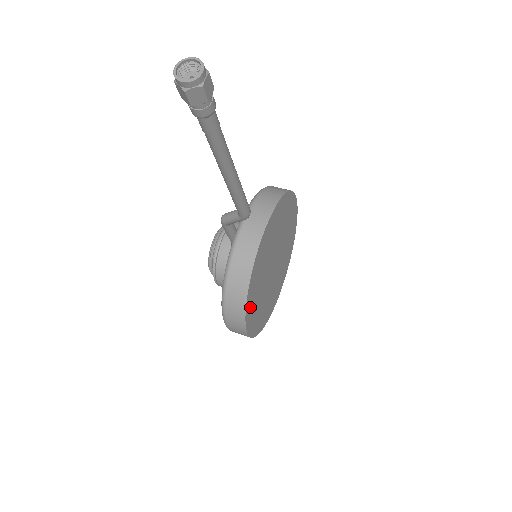
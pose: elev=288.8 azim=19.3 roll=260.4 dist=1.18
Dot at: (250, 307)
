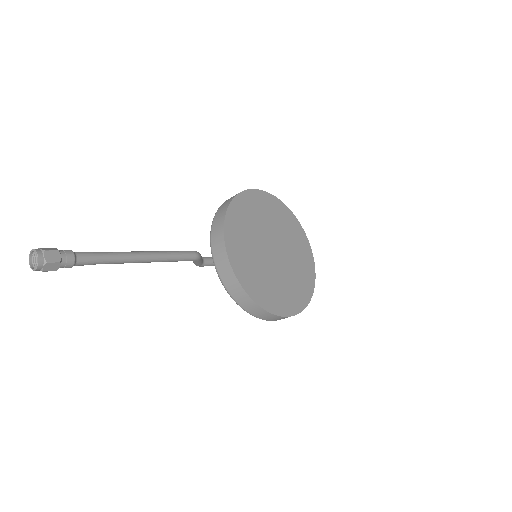
Dot at: (268, 301)
